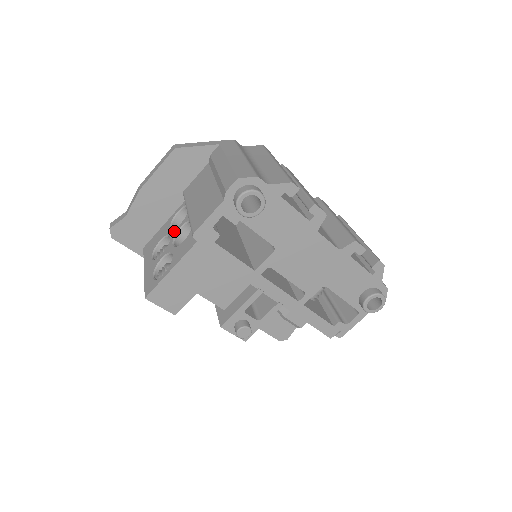
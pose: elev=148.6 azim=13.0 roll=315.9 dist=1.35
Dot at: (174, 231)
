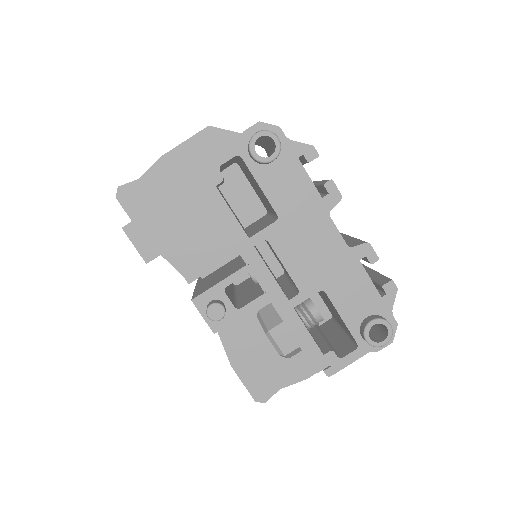
Dot at: occluded
